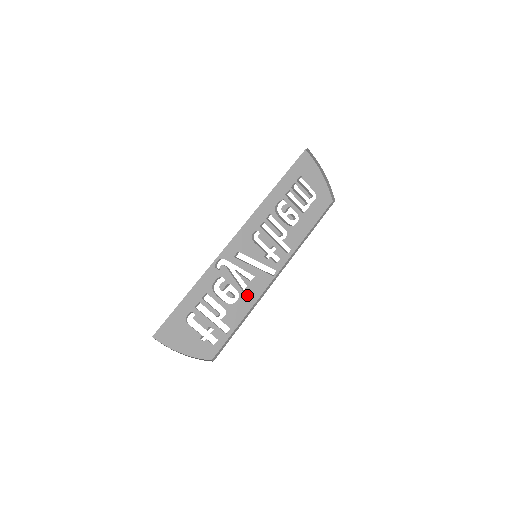
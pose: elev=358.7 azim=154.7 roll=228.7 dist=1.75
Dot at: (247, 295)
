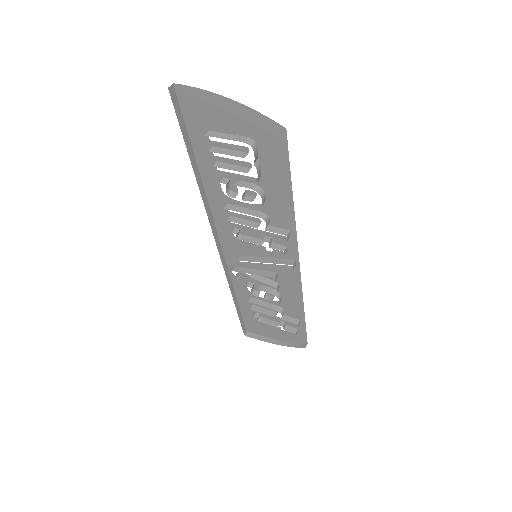
Dot at: (287, 290)
